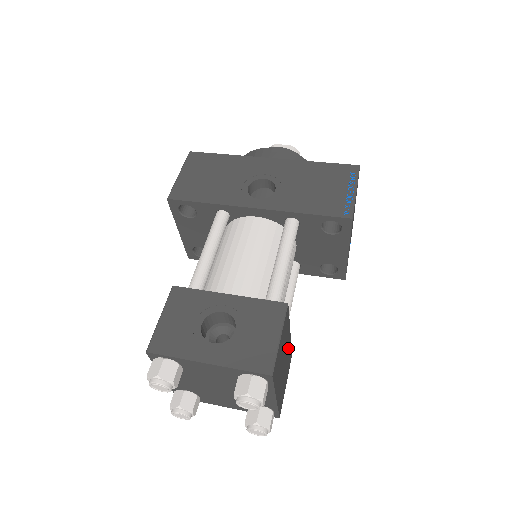
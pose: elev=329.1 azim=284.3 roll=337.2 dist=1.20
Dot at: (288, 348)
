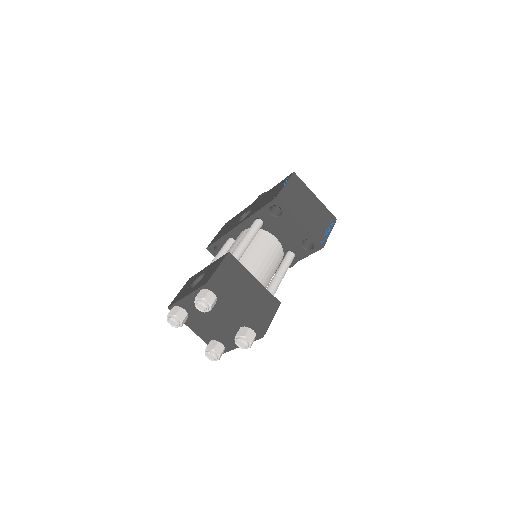
Dot at: (257, 289)
